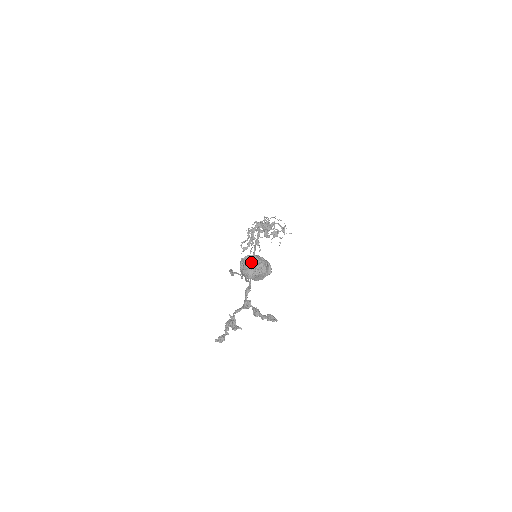
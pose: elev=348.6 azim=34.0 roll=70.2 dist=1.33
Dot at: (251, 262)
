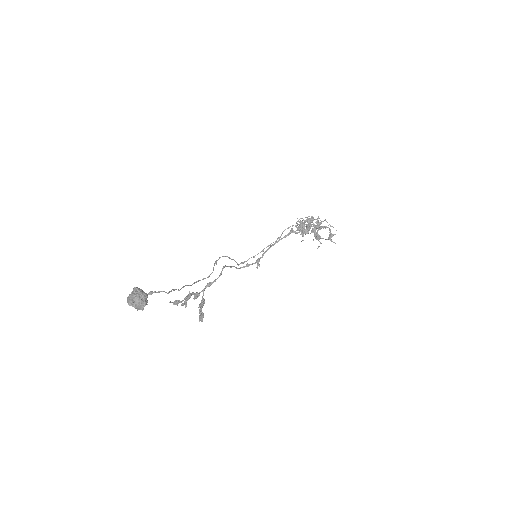
Dot at: (132, 295)
